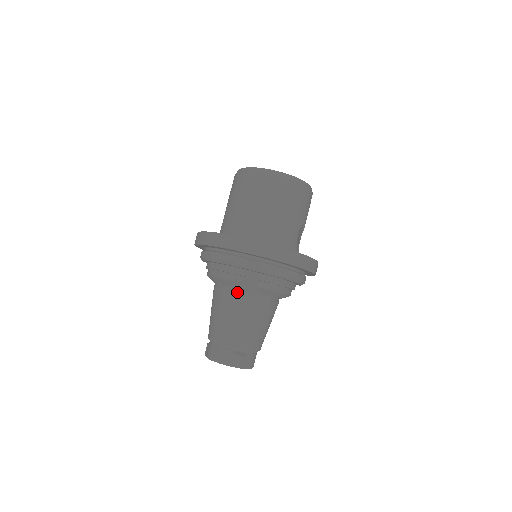
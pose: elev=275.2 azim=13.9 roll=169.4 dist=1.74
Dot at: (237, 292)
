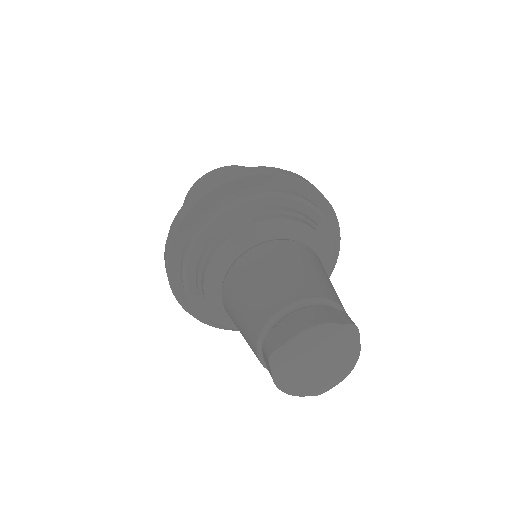
Dot at: (290, 240)
